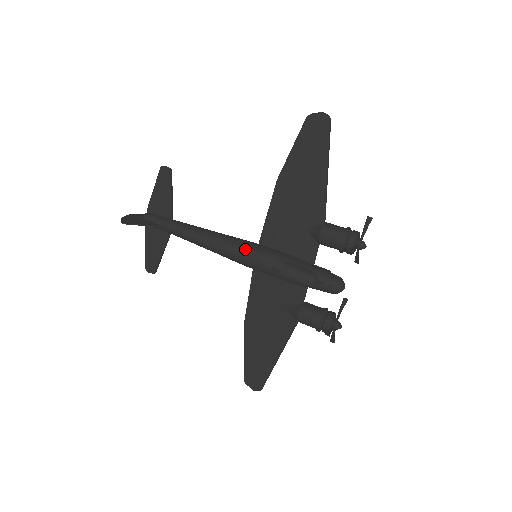
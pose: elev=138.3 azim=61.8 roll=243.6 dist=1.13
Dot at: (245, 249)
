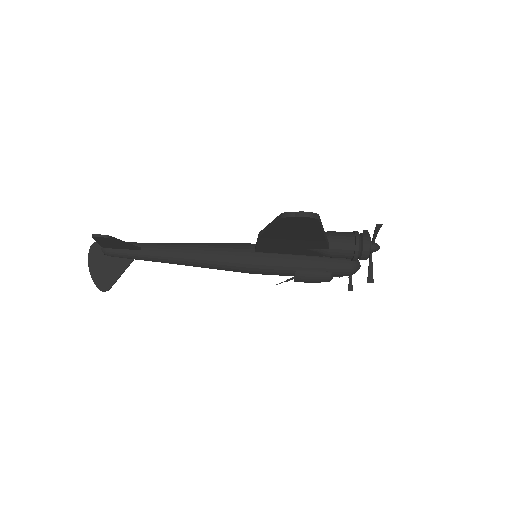
Dot at: (246, 270)
